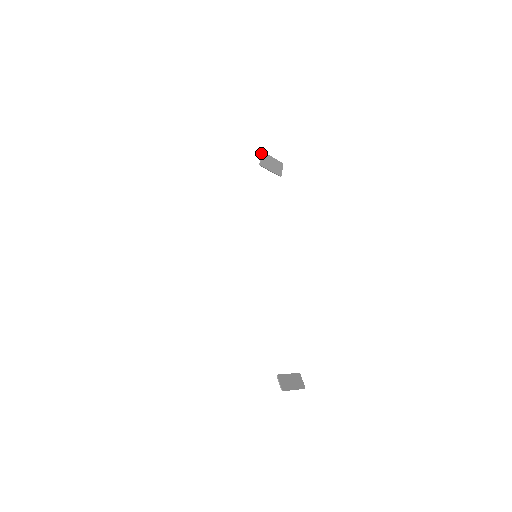
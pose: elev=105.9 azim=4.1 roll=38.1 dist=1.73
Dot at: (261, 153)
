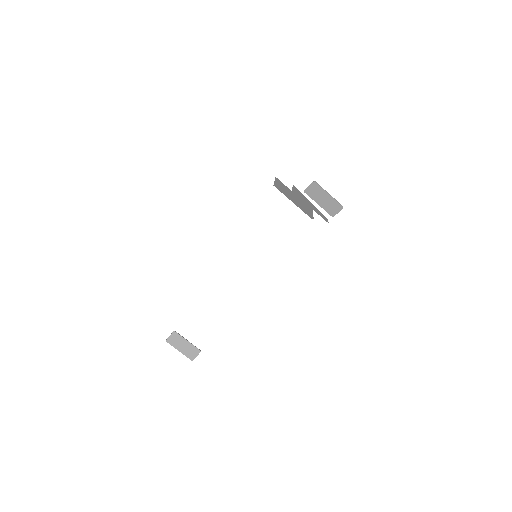
Dot at: occluded
